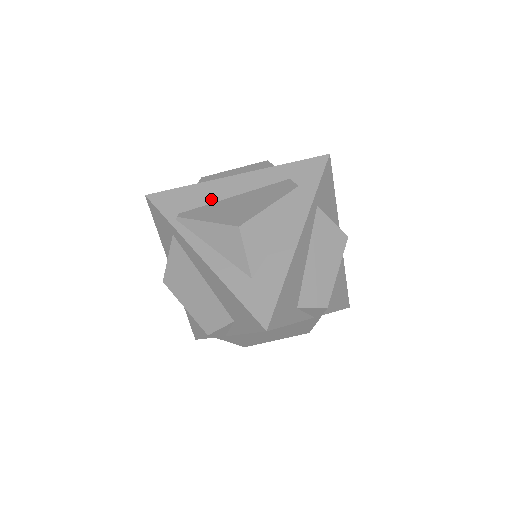
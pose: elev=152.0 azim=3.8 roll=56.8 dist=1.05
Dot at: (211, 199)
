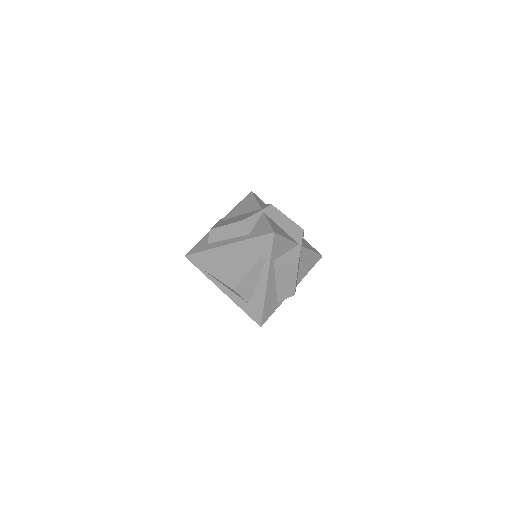
Dot at: (218, 260)
